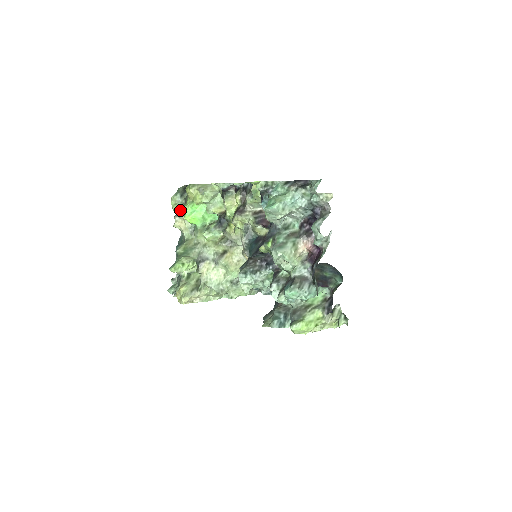
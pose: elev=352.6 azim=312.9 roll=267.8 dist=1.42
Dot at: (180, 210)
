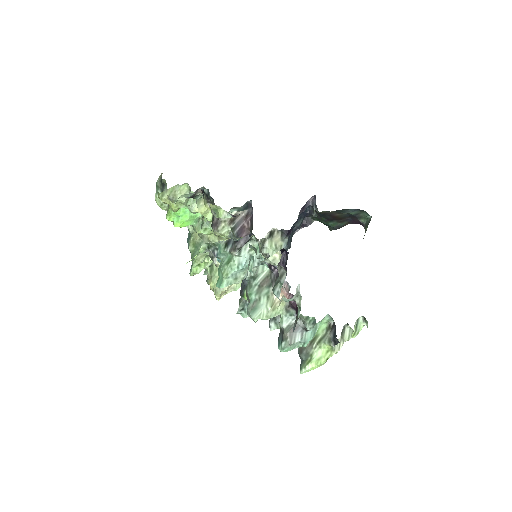
Dot at: occluded
